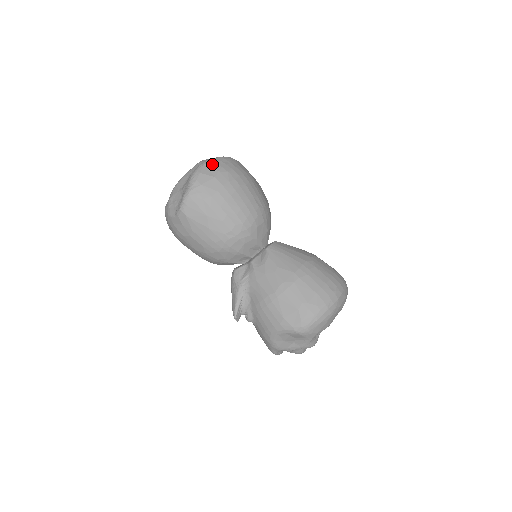
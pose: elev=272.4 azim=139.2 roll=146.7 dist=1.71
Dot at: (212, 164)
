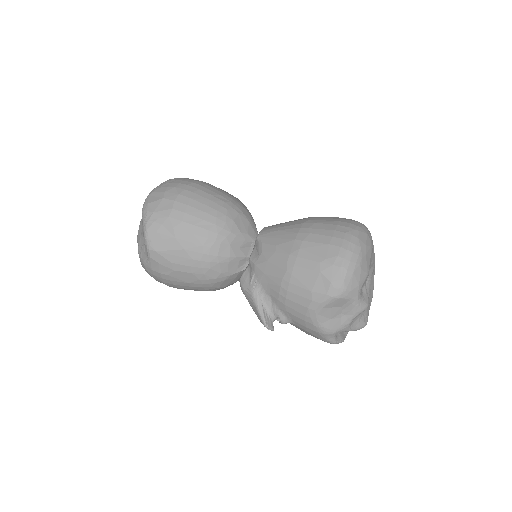
Dot at: (156, 190)
